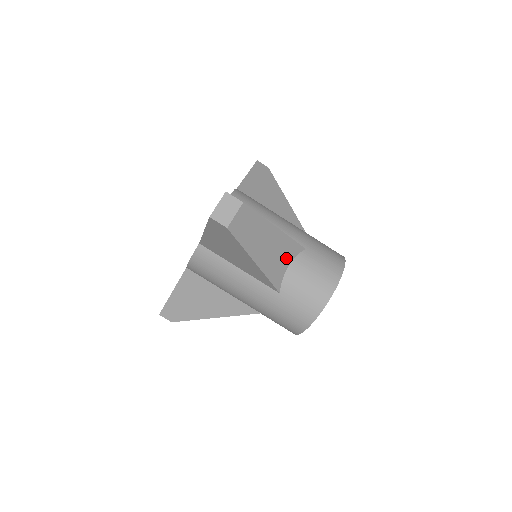
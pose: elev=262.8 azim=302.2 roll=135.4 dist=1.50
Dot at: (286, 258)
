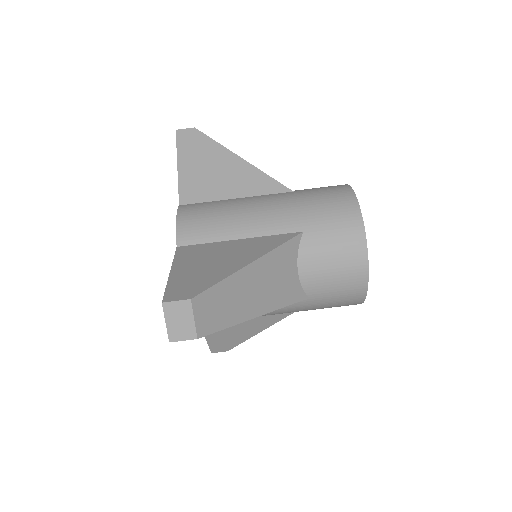
Dot at: (288, 267)
